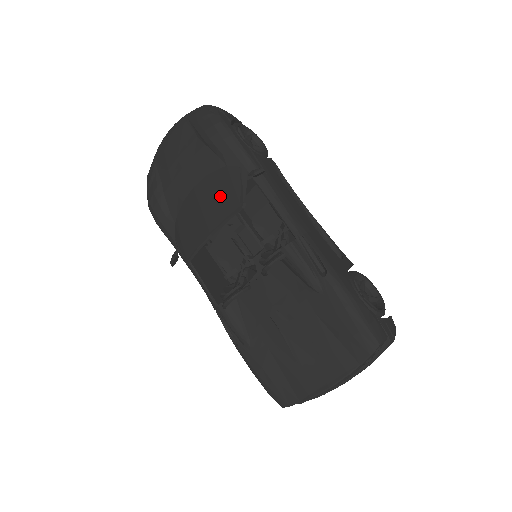
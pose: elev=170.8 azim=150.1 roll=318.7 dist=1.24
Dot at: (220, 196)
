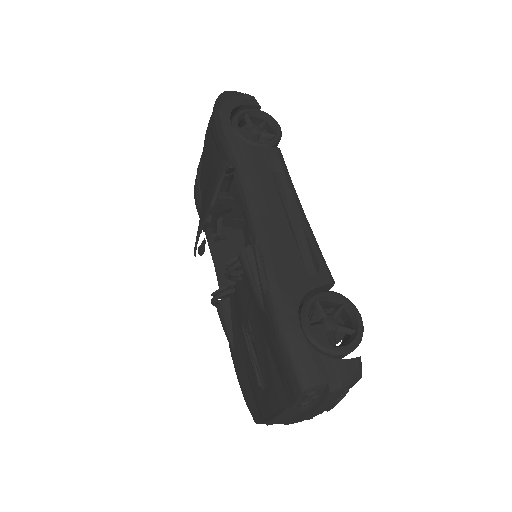
Dot at: (209, 192)
